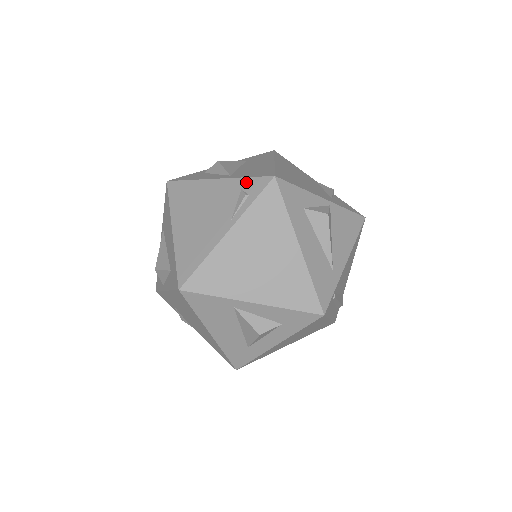
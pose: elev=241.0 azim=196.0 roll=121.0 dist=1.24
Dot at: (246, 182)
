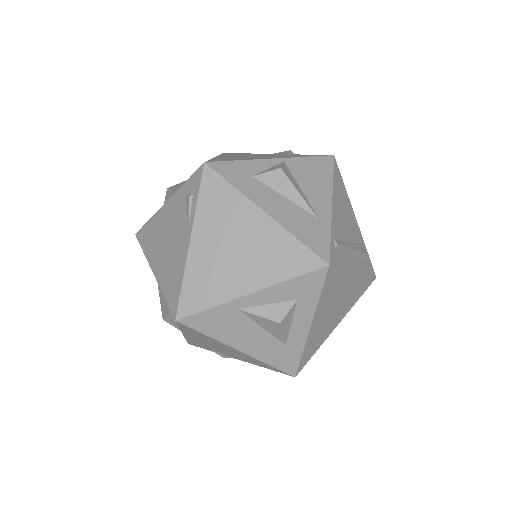
Dot at: (186, 186)
